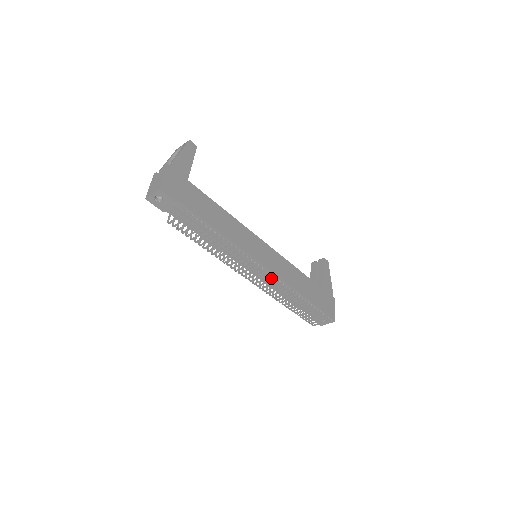
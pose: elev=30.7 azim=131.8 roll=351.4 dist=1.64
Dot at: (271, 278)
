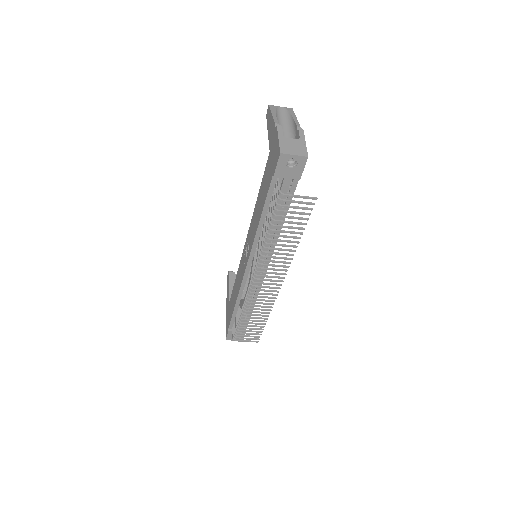
Dot at: (254, 284)
